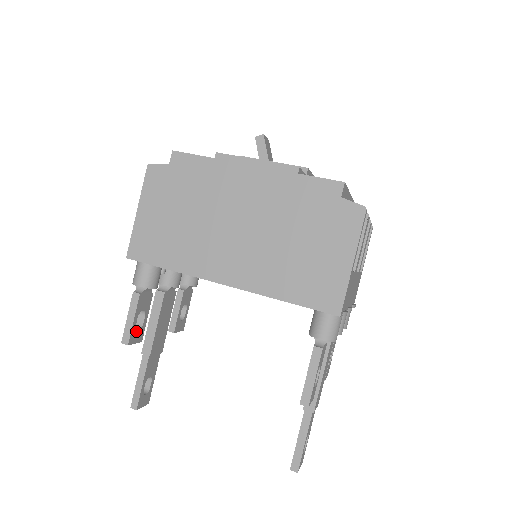
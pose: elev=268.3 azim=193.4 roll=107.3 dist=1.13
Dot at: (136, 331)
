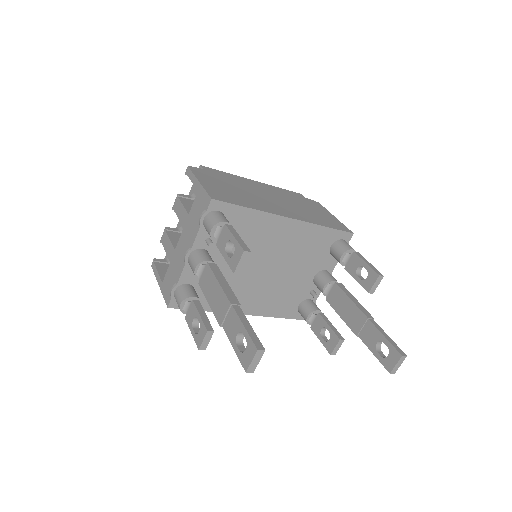
Dot at: occluded
